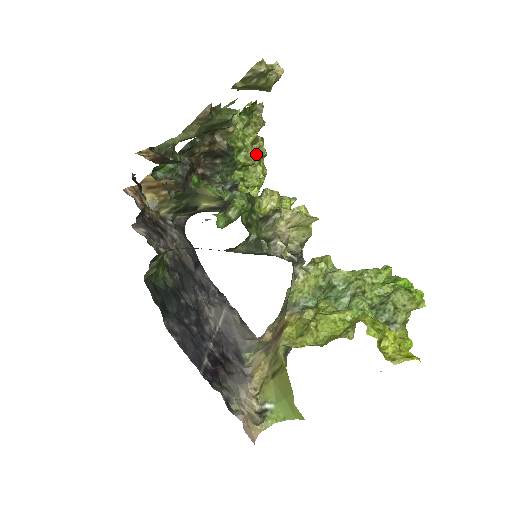
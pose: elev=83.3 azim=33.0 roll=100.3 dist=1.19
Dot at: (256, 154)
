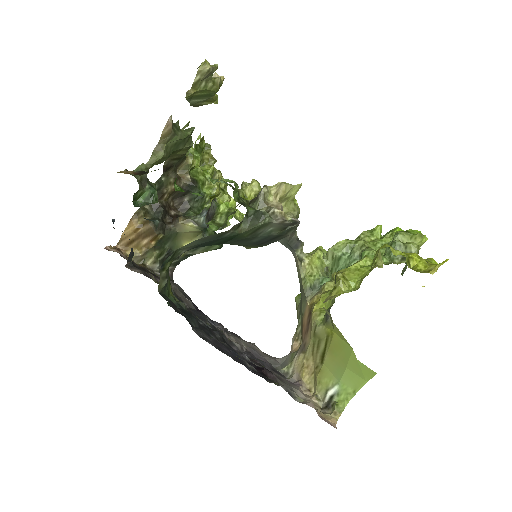
Dot at: (218, 184)
